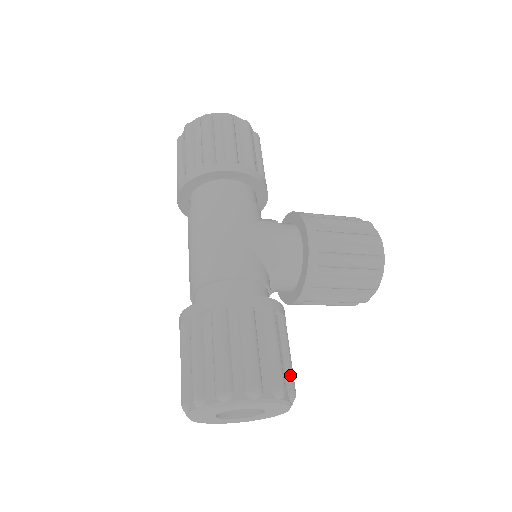
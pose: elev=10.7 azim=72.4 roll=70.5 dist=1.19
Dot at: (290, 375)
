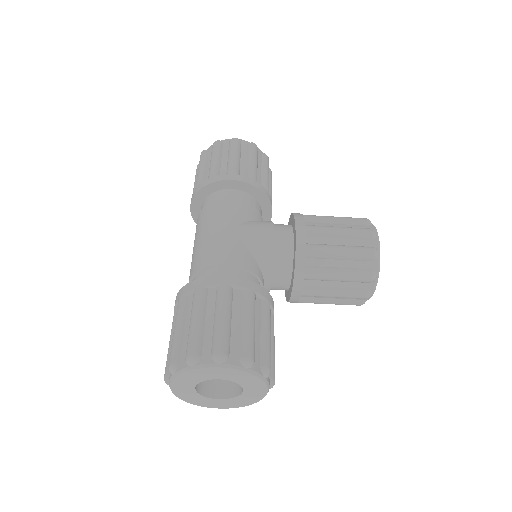
Dot at: (265, 351)
